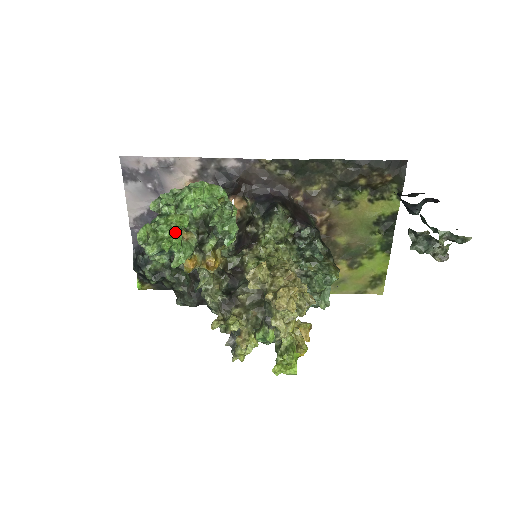
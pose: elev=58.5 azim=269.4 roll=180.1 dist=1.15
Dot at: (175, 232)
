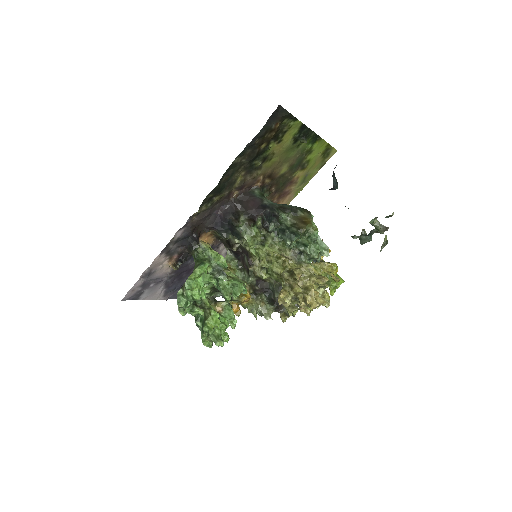
Dot at: occluded
